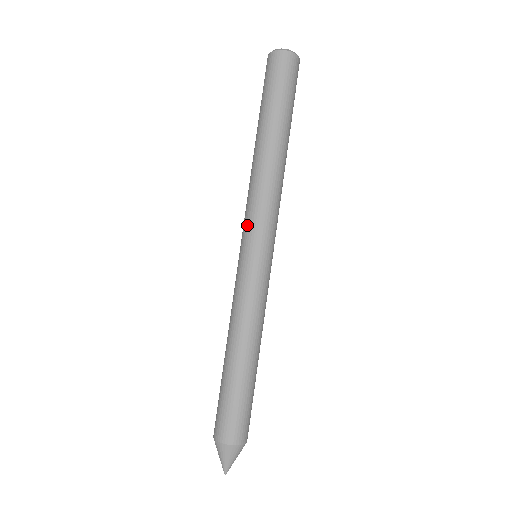
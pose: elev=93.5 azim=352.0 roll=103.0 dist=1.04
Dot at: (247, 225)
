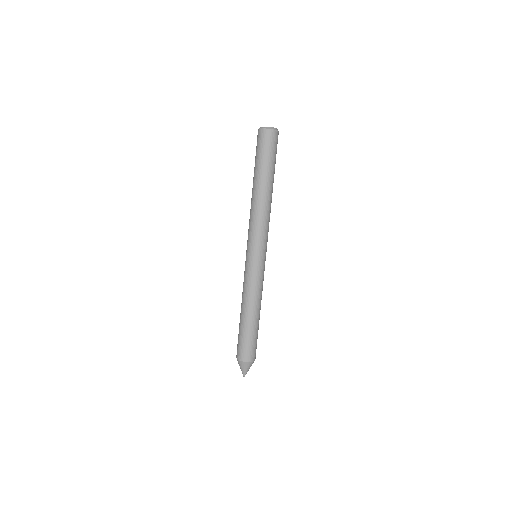
Dot at: (250, 239)
